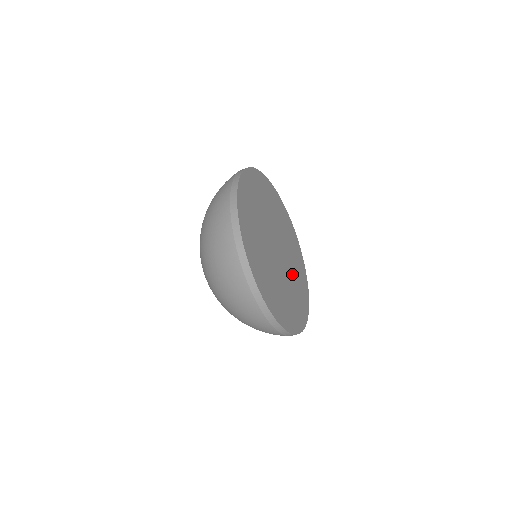
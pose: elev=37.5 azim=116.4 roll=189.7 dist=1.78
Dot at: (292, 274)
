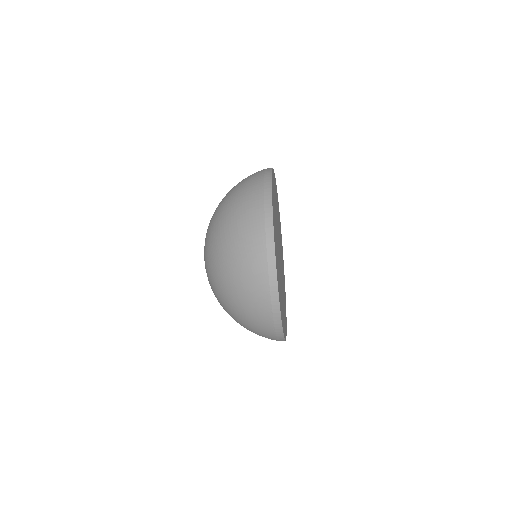
Dot at: (282, 271)
